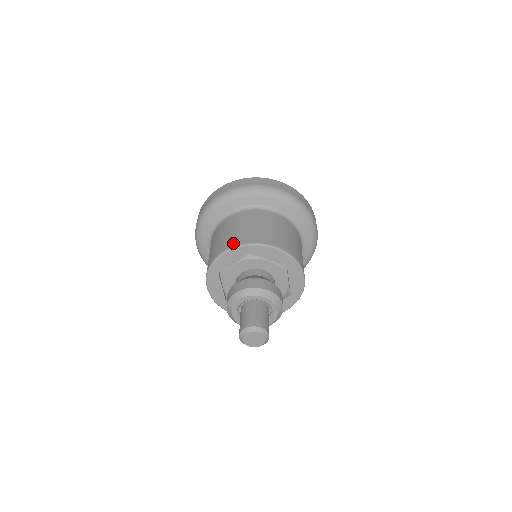
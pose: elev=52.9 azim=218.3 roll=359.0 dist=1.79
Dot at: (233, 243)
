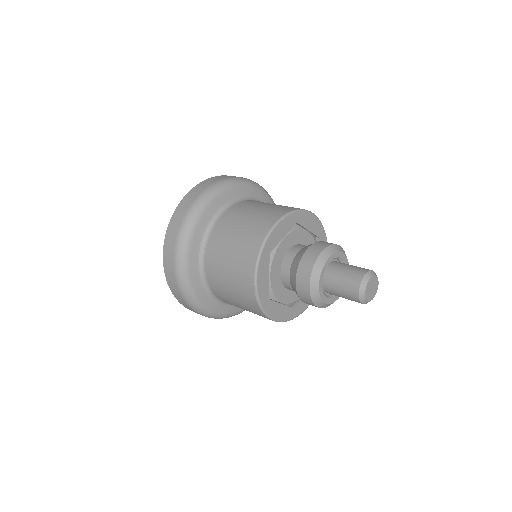
Dot at: (279, 213)
